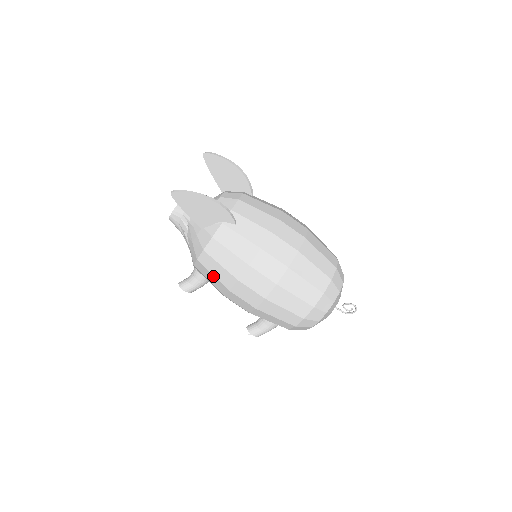
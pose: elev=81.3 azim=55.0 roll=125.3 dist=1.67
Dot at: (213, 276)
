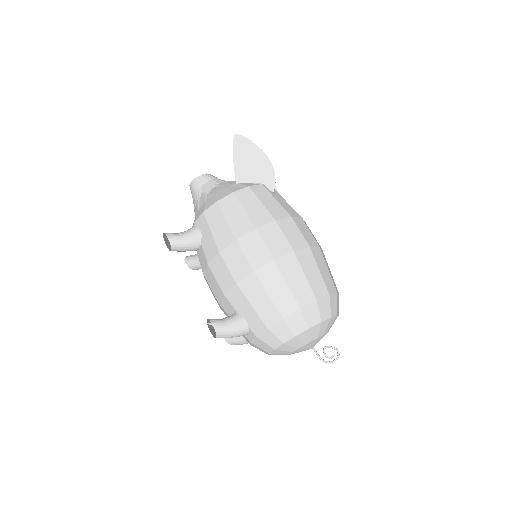
Dot at: (225, 221)
